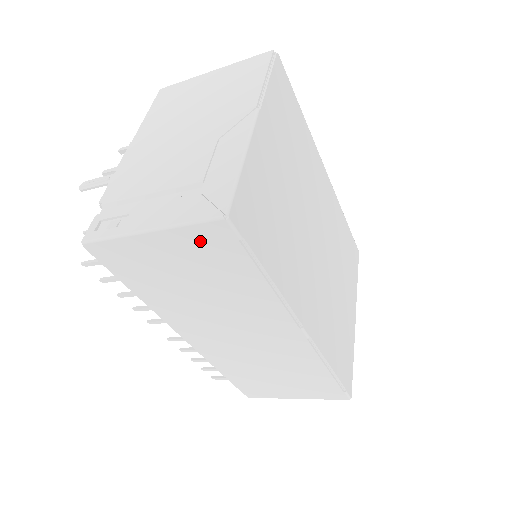
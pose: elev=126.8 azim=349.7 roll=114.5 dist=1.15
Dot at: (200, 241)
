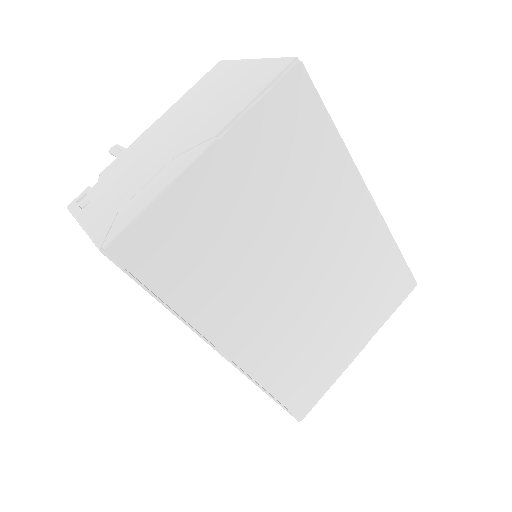
Dot at: occluded
